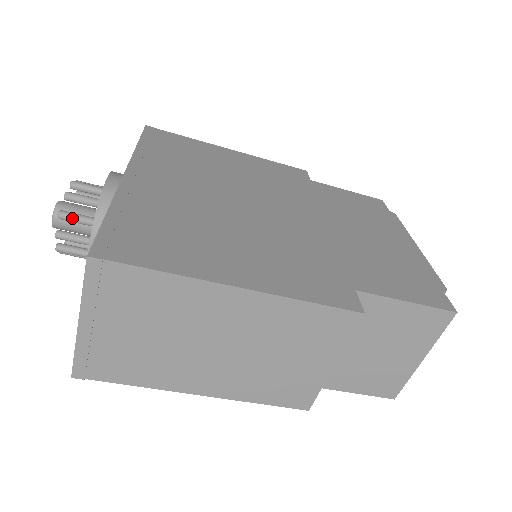
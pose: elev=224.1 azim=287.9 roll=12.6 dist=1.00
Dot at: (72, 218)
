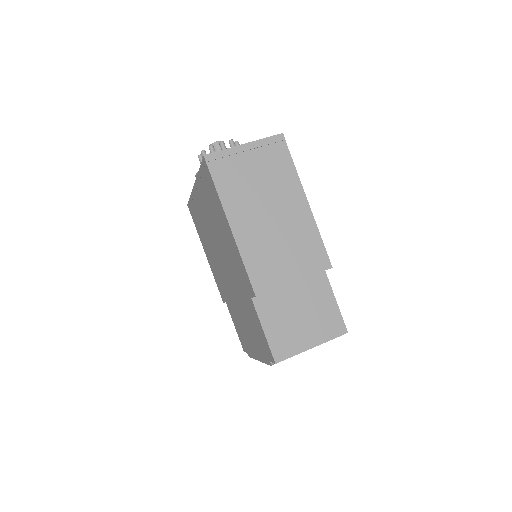
Dot at: occluded
